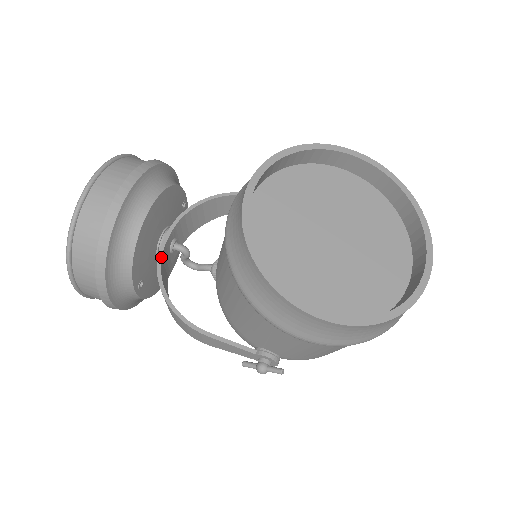
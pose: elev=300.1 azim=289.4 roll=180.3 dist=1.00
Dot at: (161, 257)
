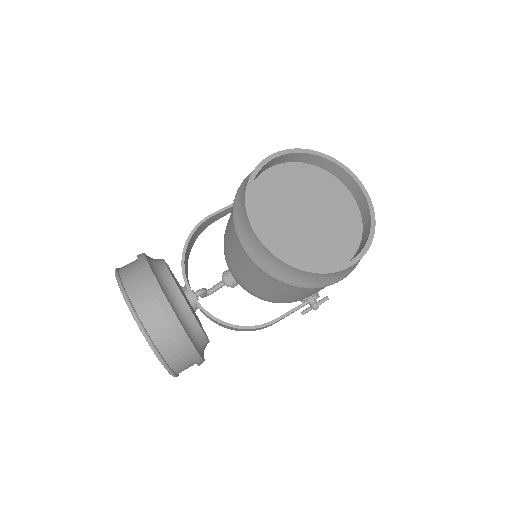
Dot at: (205, 310)
